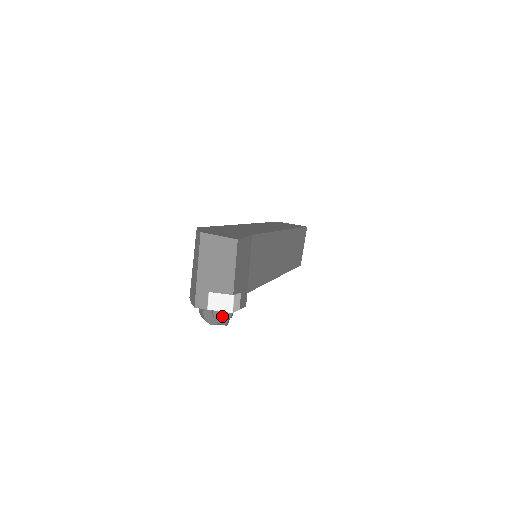
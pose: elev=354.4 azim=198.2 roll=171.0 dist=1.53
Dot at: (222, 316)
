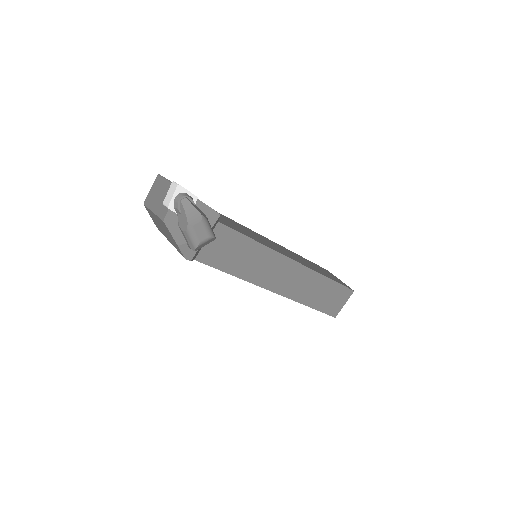
Dot at: (179, 198)
